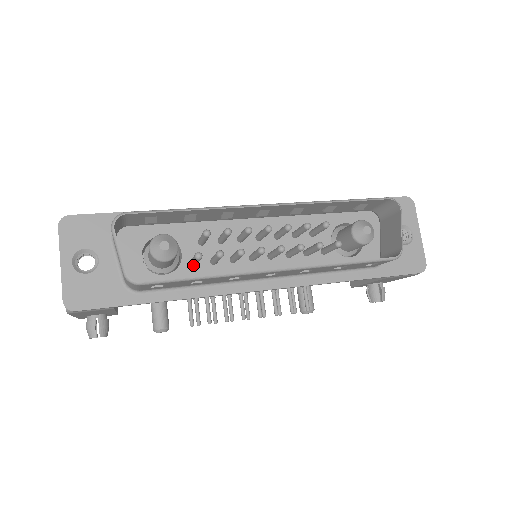
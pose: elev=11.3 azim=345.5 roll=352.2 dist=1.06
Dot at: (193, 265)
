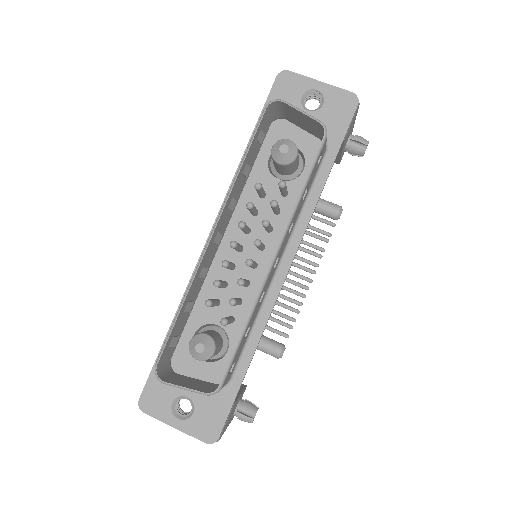
Dot at: (232, 323)
